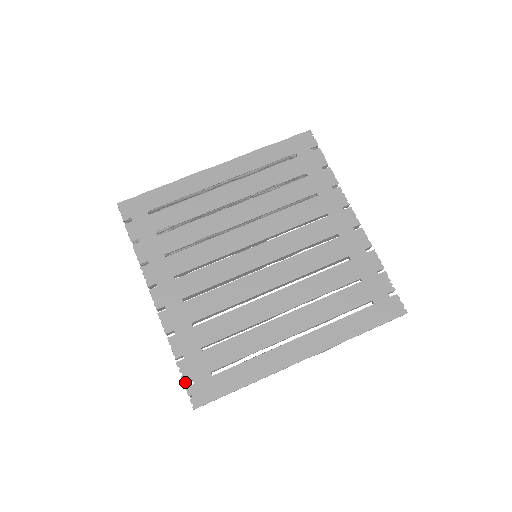
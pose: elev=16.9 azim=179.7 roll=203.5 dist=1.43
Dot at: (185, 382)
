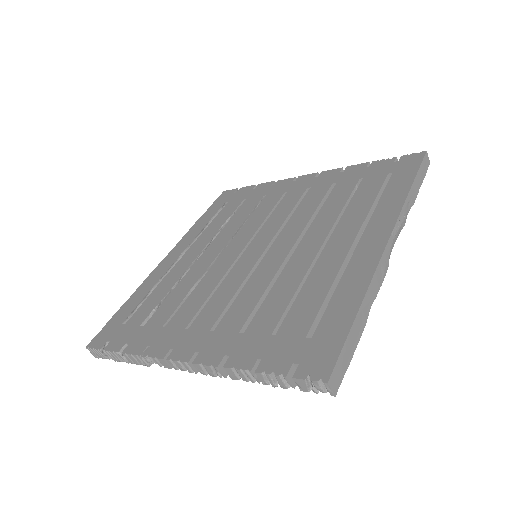
Dot at: (285, 374)
